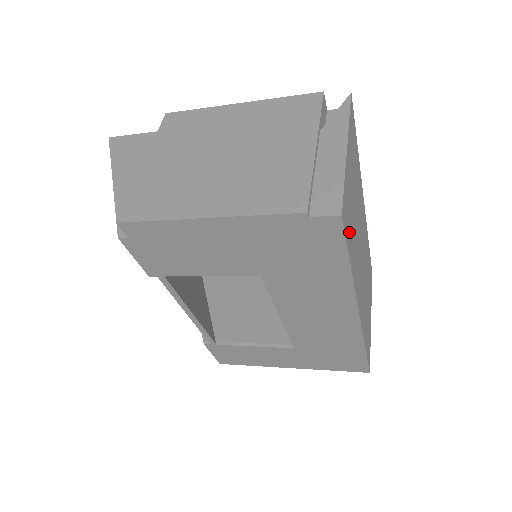
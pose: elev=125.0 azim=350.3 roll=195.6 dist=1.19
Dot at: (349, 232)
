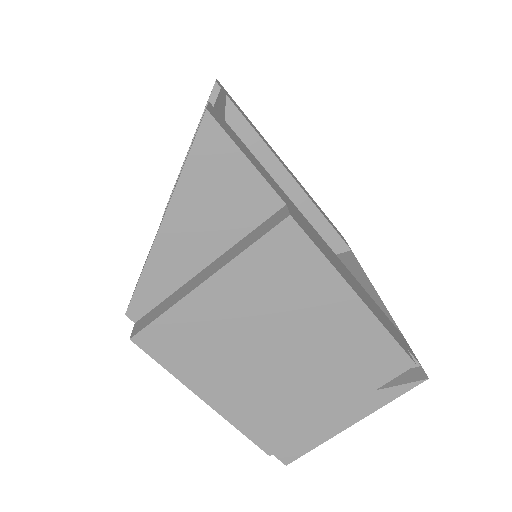
Dot at: occluded
